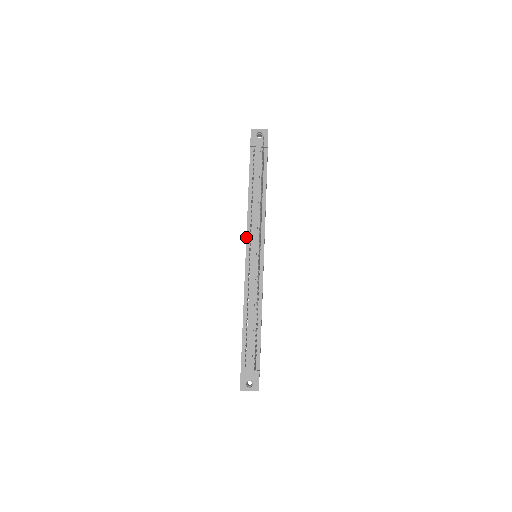
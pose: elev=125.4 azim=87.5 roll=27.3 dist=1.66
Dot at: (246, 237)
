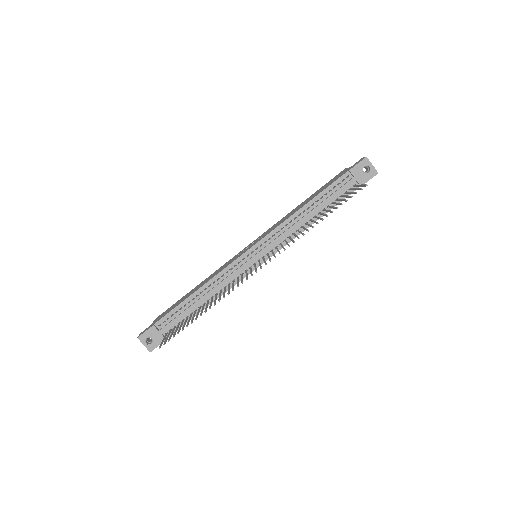
Dot at: (265, 236)
